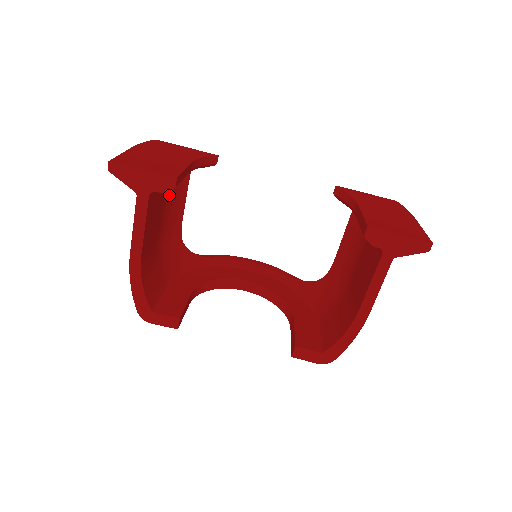
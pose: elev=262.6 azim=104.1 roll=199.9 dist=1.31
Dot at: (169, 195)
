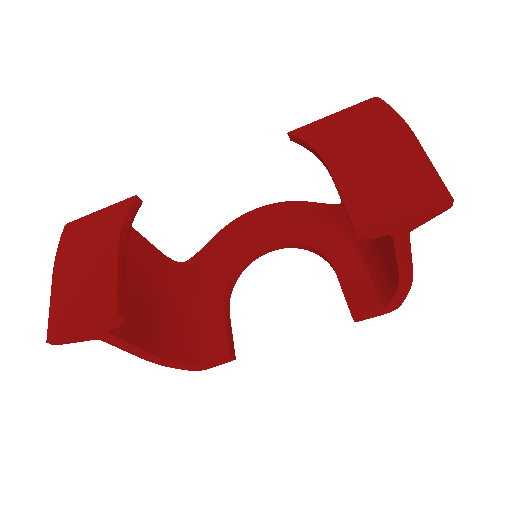
Dot at: (128, 268)
